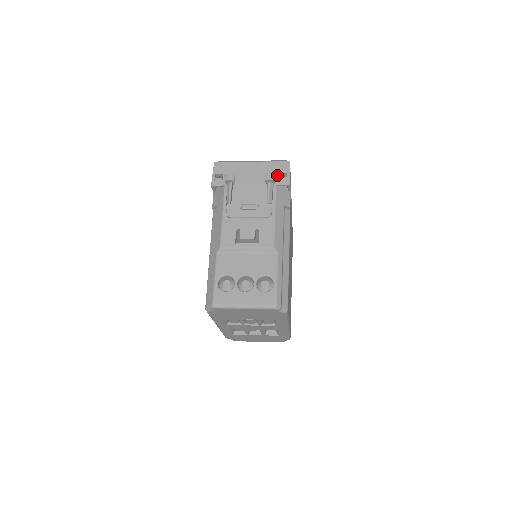
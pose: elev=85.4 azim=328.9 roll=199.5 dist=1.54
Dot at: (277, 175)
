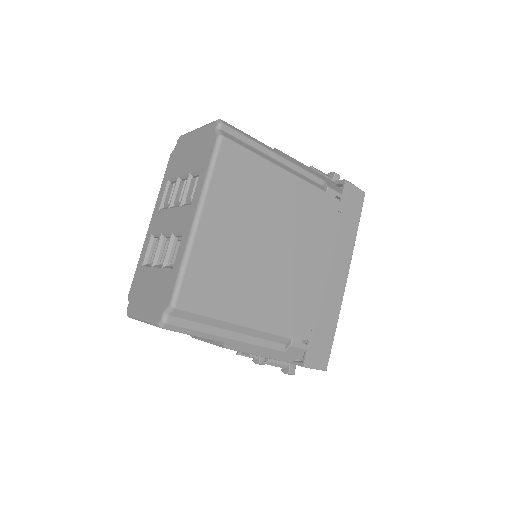
Dot at: occluded
